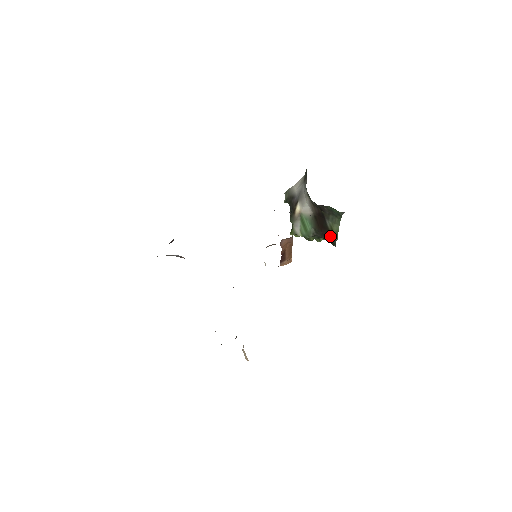
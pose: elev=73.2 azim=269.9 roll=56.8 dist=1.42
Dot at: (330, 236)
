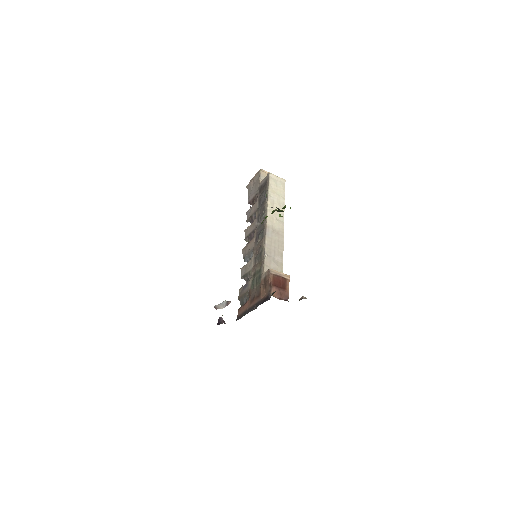
Dot at: occluded
